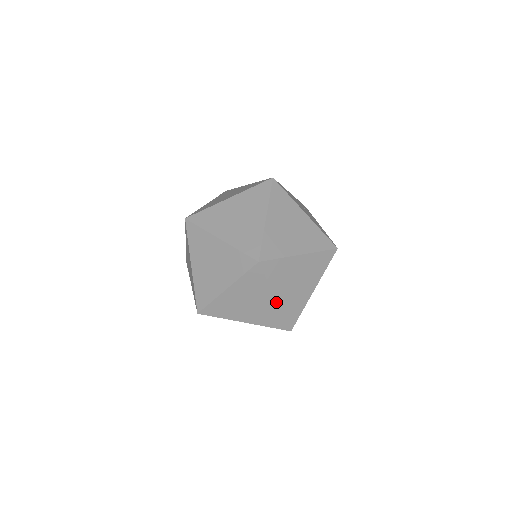
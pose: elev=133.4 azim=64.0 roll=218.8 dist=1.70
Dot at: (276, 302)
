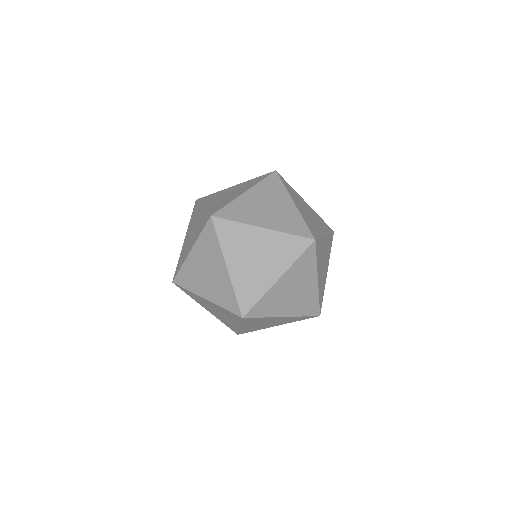
Dot at: (239, 327)
